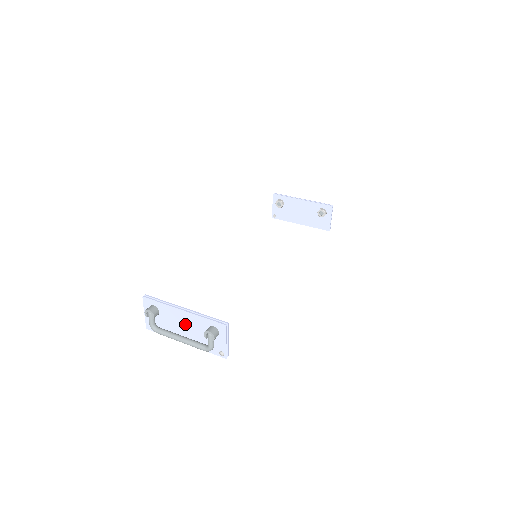
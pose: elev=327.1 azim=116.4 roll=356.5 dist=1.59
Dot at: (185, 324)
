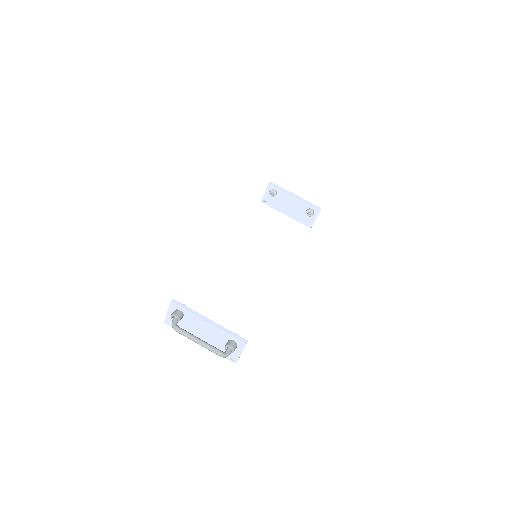
Dot at: (206, 331)
